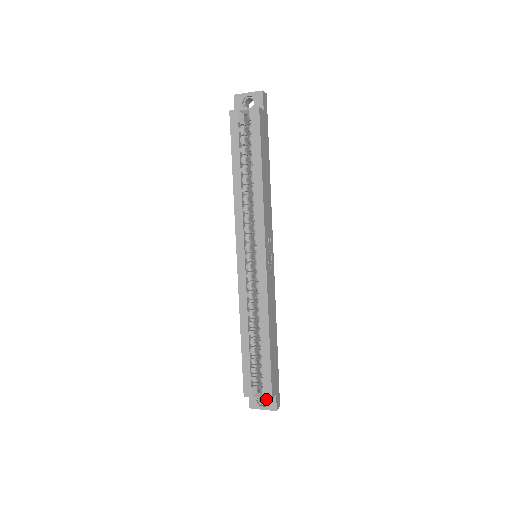
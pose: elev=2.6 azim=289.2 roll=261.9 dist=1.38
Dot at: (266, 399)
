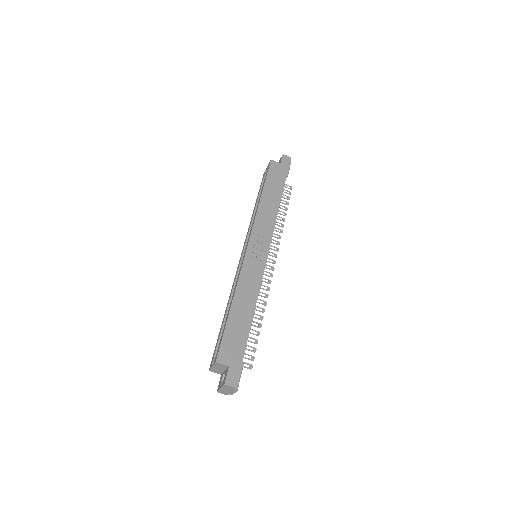
Dot at: occluded
